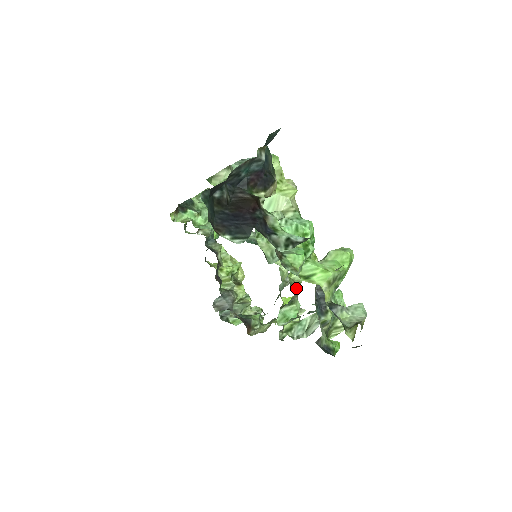
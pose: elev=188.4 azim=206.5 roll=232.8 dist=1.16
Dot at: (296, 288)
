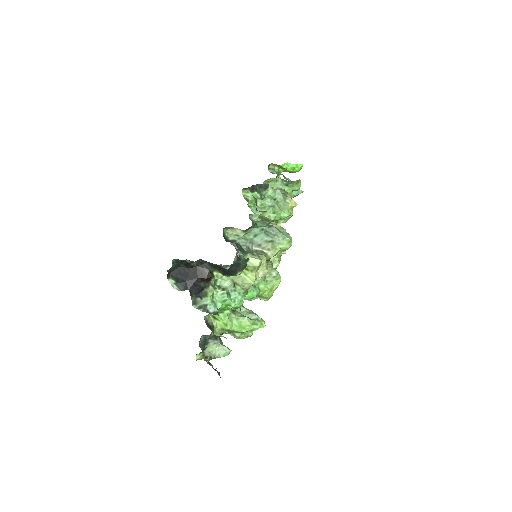
Dot at: occluded
